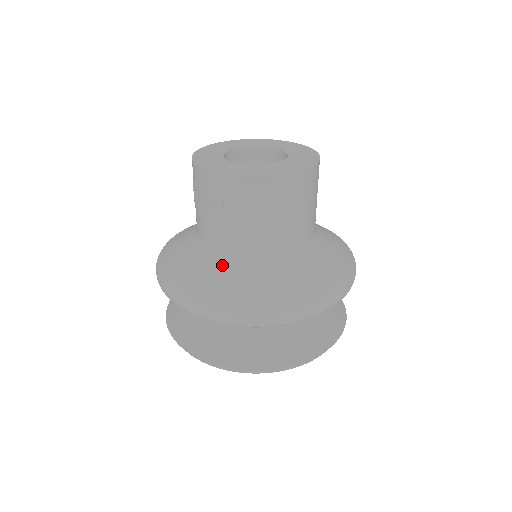
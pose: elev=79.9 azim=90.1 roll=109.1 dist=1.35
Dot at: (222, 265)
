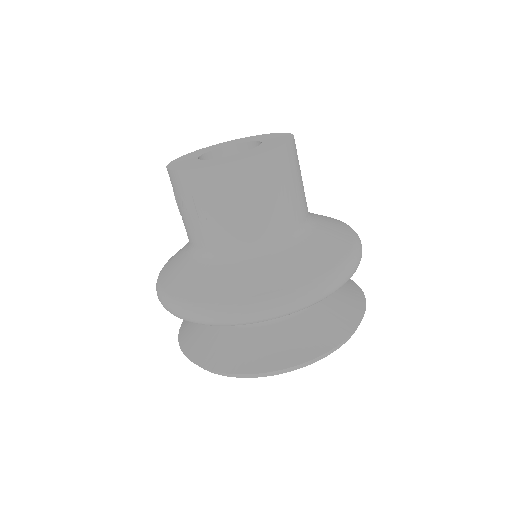
Dot at: (206, 265)
